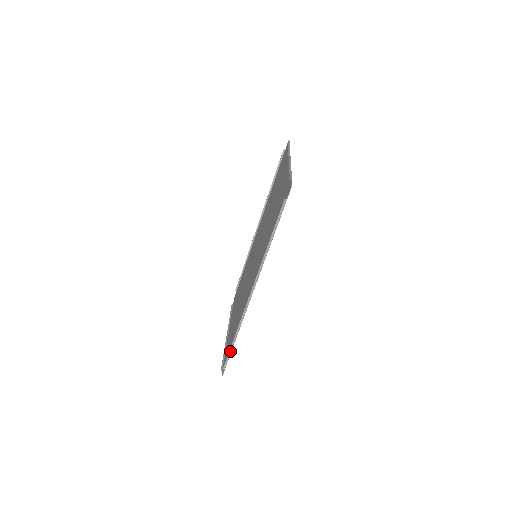
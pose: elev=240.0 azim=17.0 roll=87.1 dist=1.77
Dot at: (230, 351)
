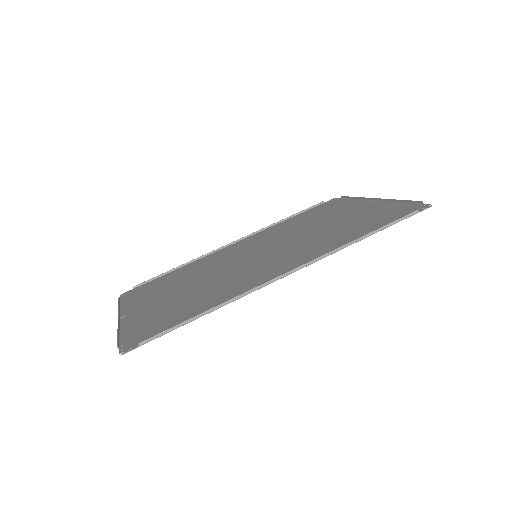
Dot at: (181, 324)
